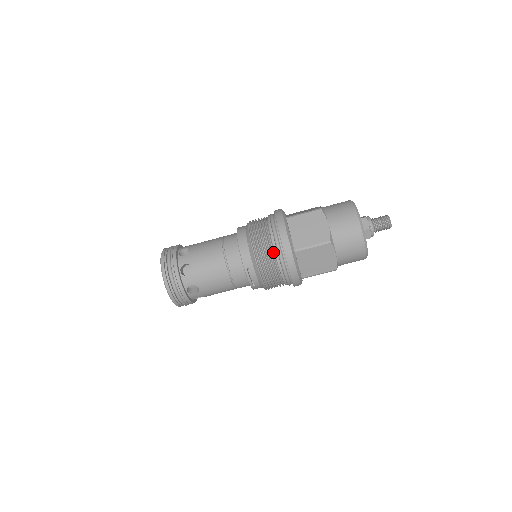
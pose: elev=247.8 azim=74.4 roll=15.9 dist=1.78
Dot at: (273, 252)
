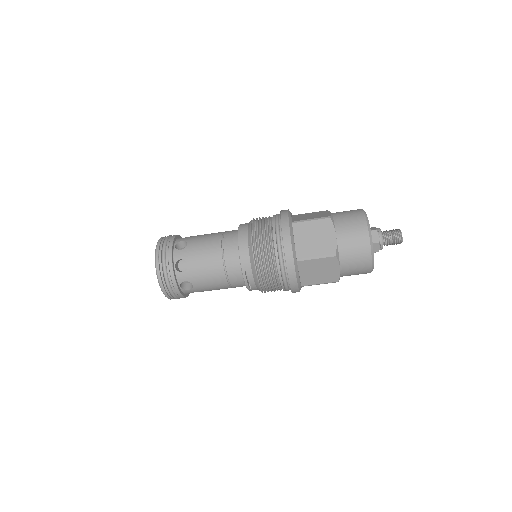
Dot at: (274, 259)
